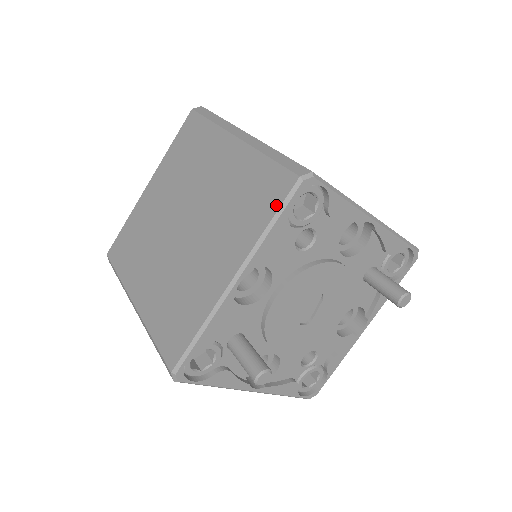
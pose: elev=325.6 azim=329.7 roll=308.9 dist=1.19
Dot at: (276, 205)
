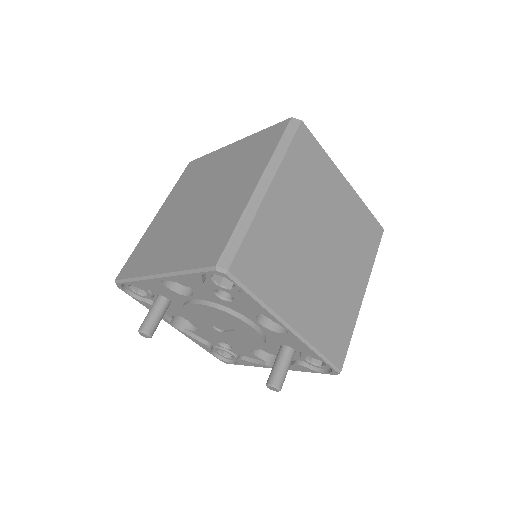
Dot at: (198, 265)
